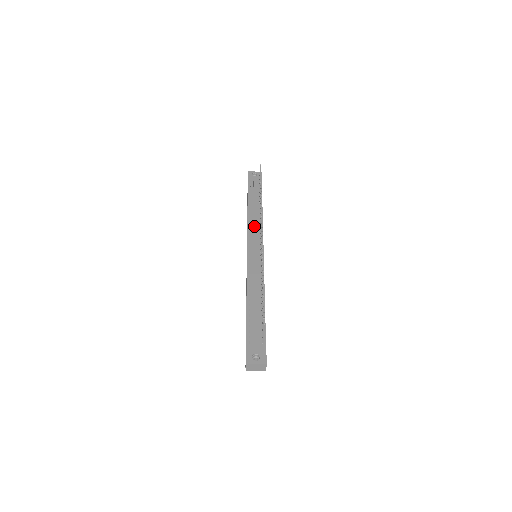
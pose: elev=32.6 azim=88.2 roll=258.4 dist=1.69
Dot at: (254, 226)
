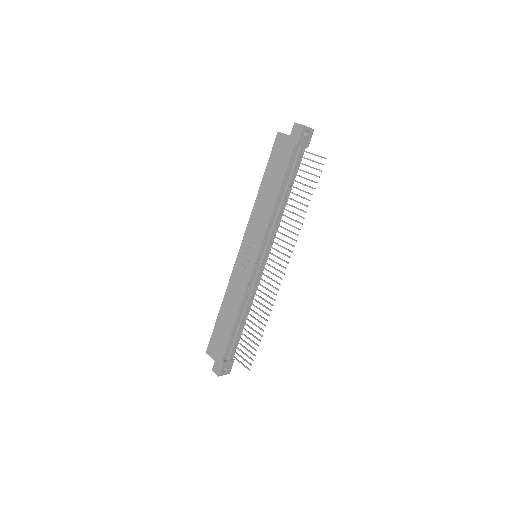
Dot at: (274, 230)
